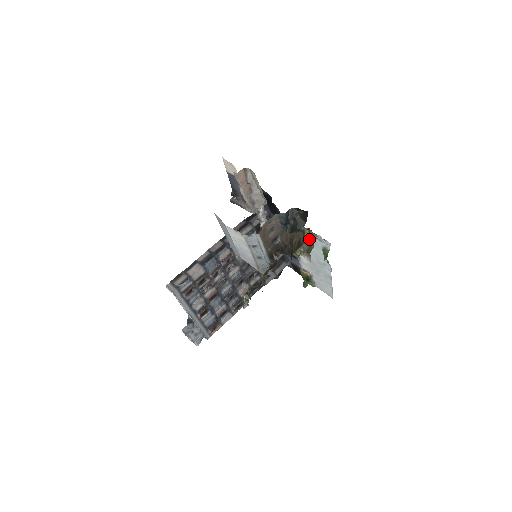
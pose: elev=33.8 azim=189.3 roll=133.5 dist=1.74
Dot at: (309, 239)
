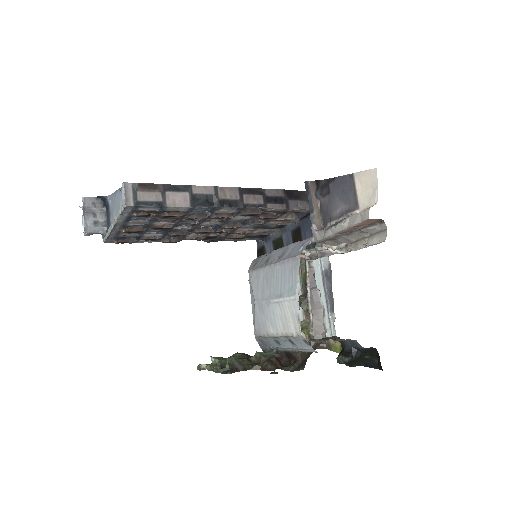
Dot at: (334, 344)
